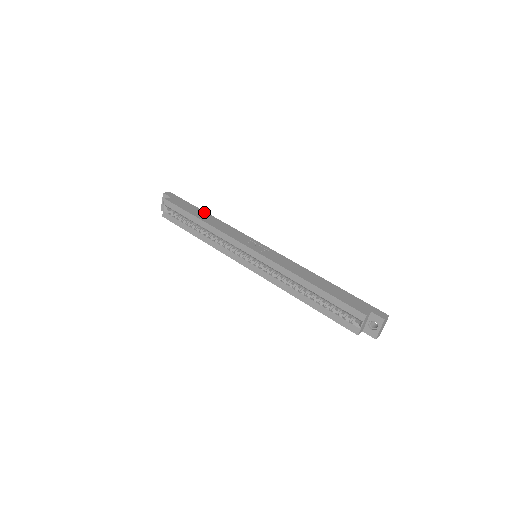
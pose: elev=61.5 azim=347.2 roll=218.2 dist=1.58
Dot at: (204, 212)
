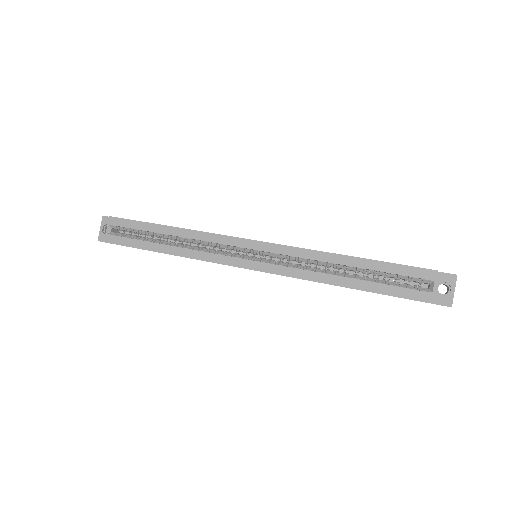
Dot at: occluded
